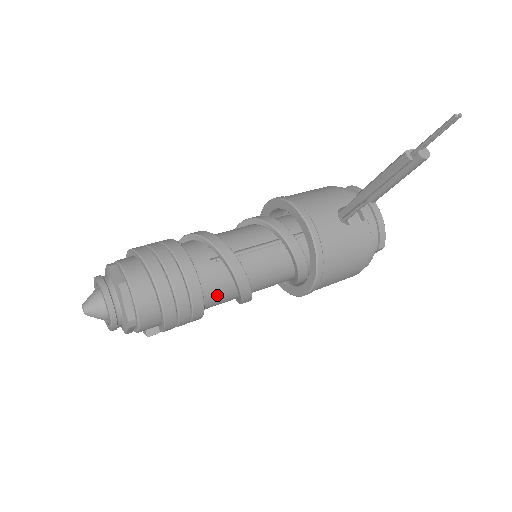
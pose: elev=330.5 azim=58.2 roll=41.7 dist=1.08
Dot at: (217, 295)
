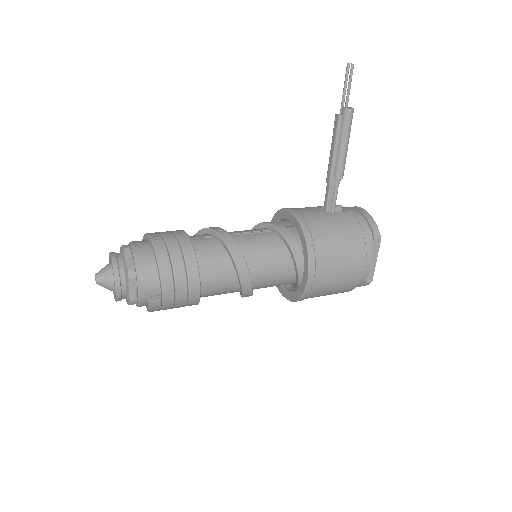
Dot at: (212, 263)
